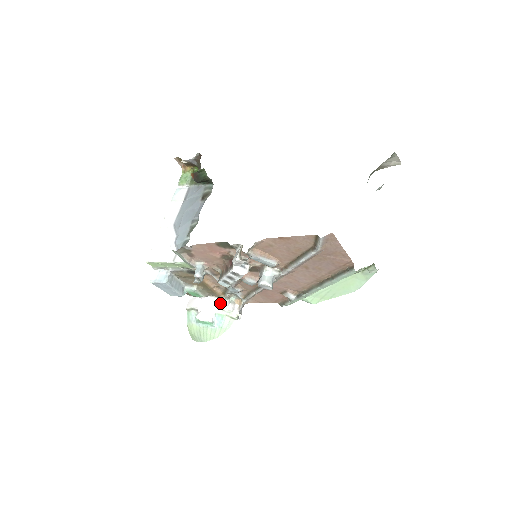
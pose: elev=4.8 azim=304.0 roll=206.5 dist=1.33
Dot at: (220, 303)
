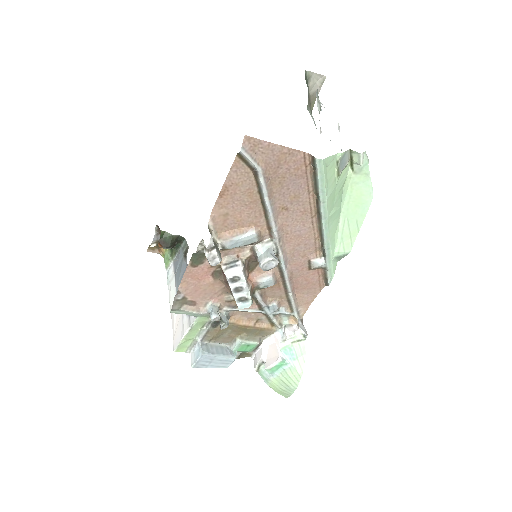
Dot at: (277, 337)
